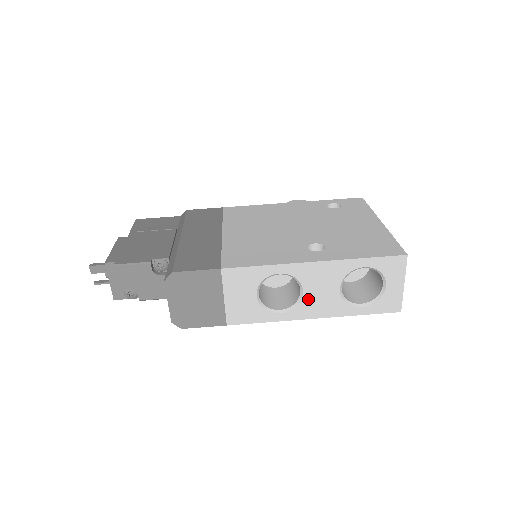
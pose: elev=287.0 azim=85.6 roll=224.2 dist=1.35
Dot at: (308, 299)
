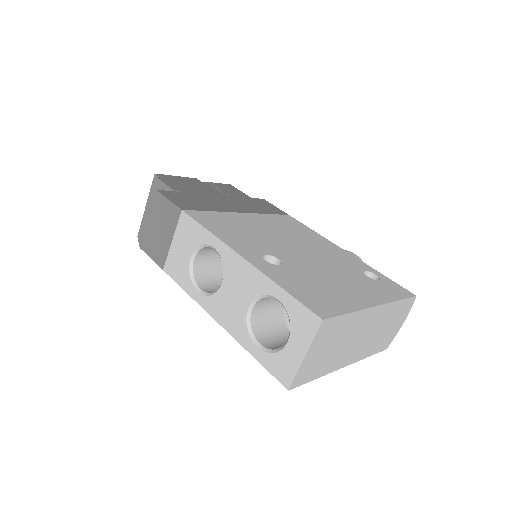
Dot at: (222, 295)
